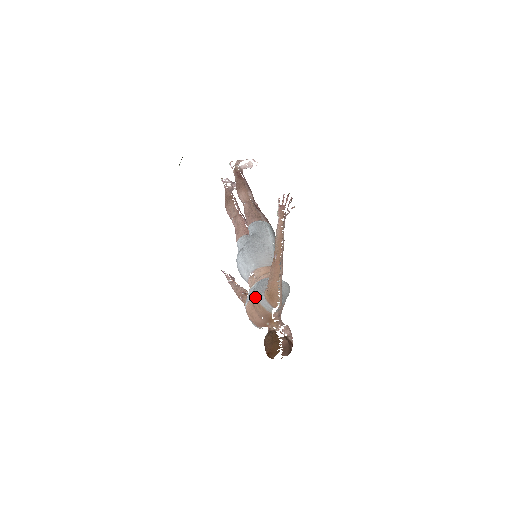
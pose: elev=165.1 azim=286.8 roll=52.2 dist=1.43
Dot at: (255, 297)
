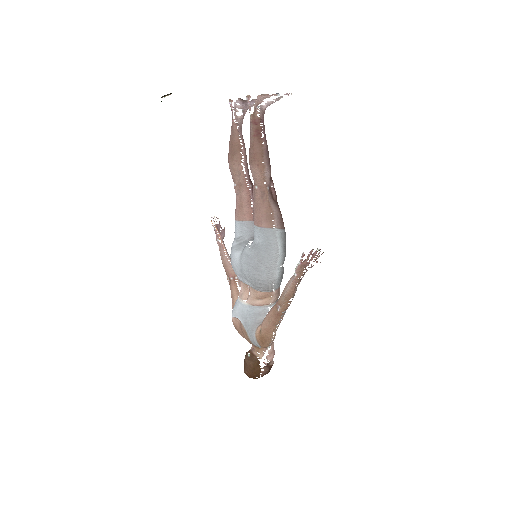
Dot at: (245, 328)
